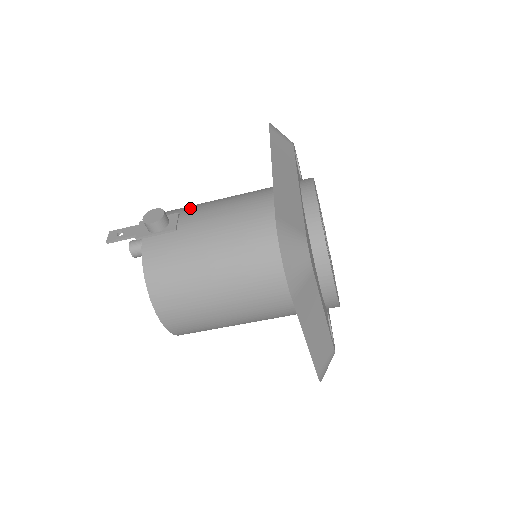
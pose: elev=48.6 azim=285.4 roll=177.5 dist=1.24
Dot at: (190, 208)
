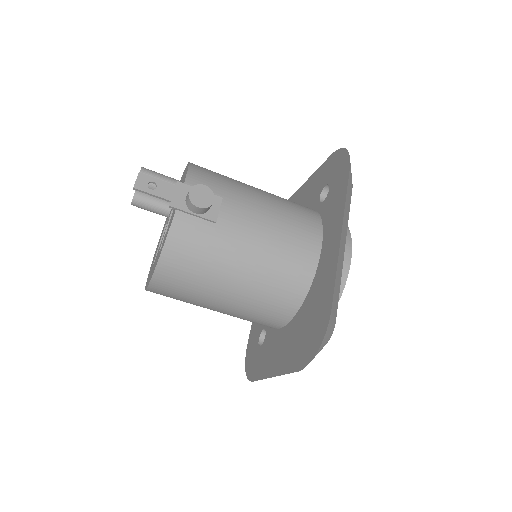
Dot at: (233, 195)
